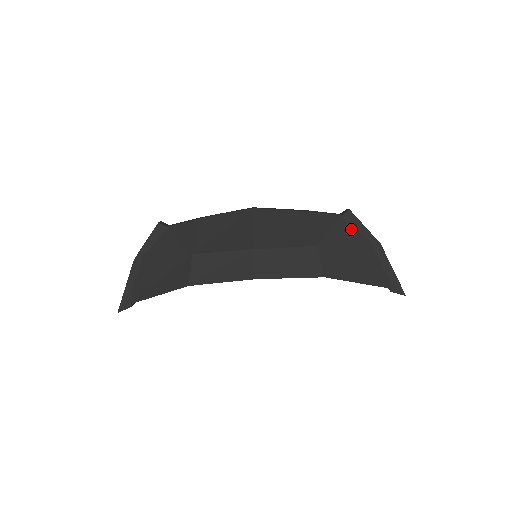
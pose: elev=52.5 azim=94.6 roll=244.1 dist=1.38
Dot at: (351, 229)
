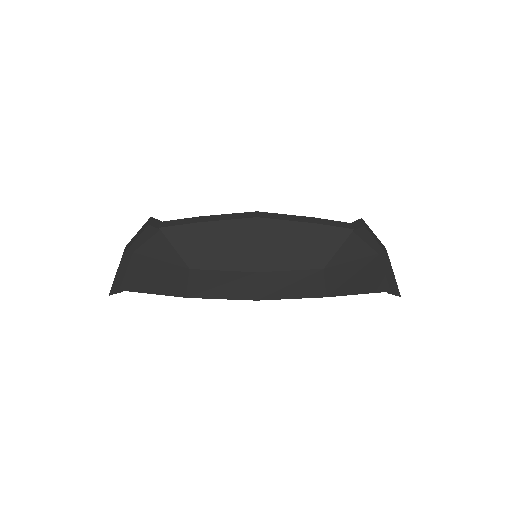
Dot at: (361, 244)
